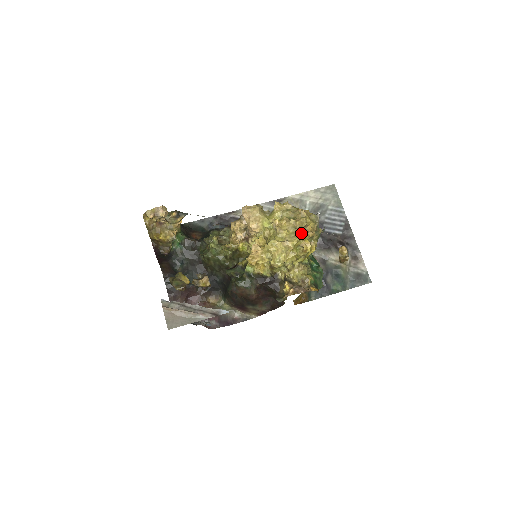
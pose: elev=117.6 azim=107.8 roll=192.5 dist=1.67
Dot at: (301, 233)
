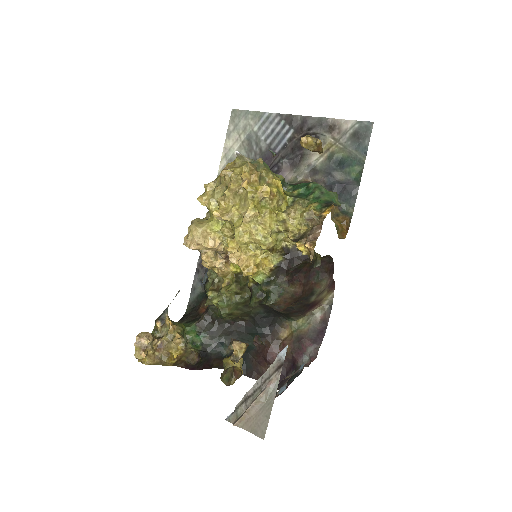
Dot at: (245, 190)
